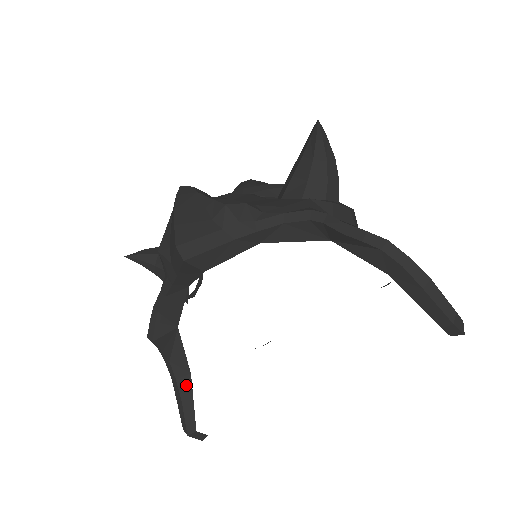
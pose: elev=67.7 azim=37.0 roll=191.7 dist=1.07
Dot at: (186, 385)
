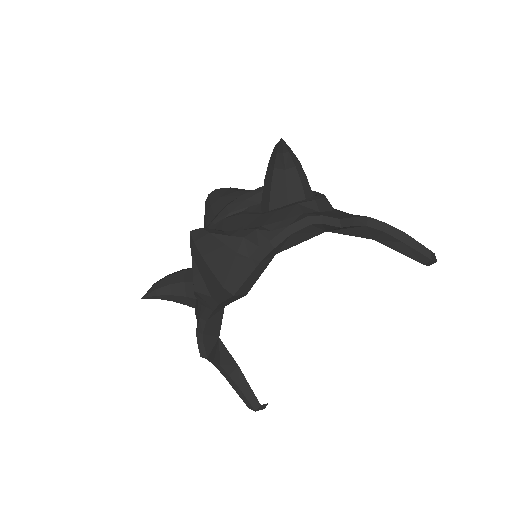
Dot at: (238, 376)
